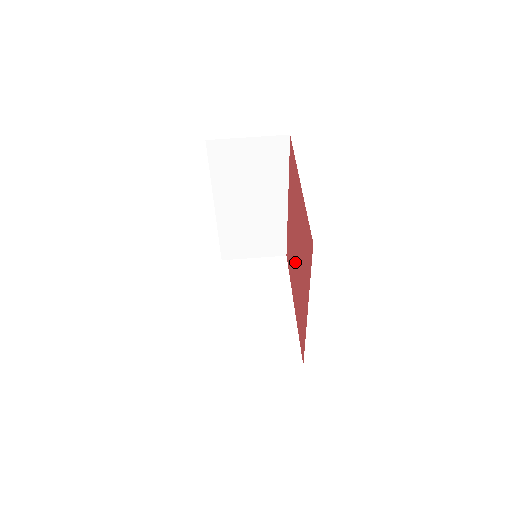
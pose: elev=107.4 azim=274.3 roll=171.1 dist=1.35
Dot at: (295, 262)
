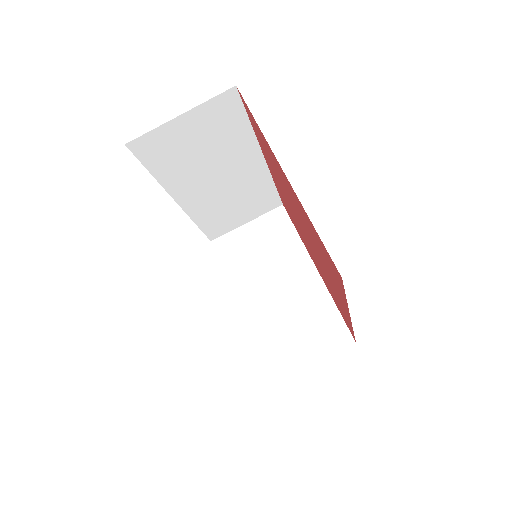
Dot at: (304, 236)
